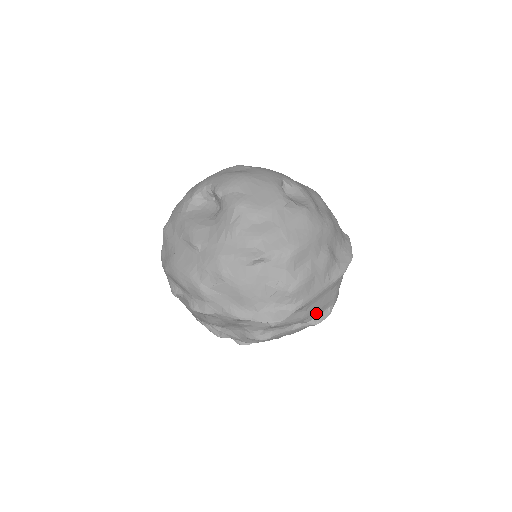
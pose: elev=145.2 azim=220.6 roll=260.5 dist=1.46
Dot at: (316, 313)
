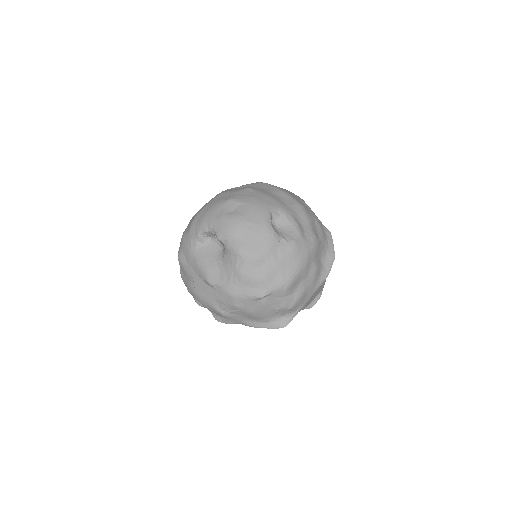
Dot at: (310, 302)
